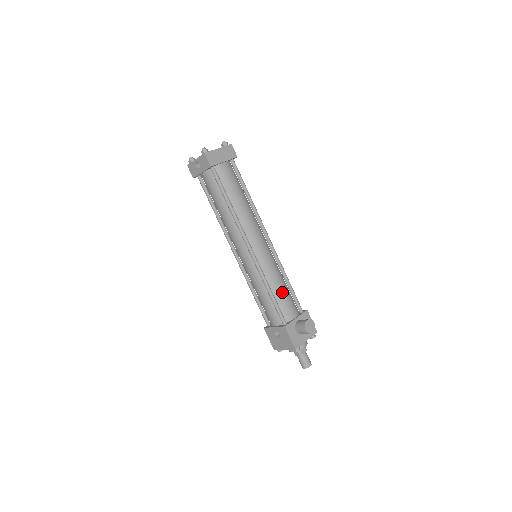
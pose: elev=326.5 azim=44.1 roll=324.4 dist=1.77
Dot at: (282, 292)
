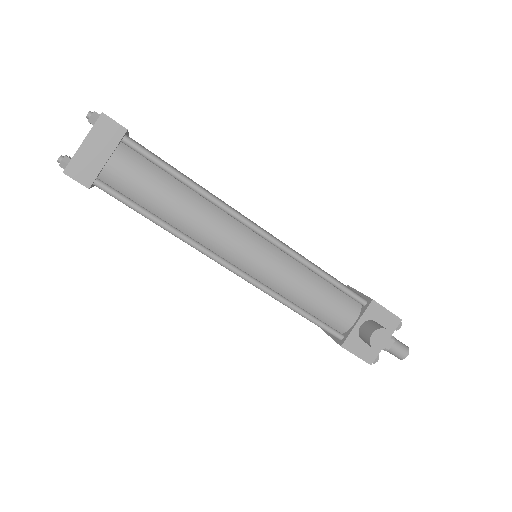
Dot at: (318, 300)
